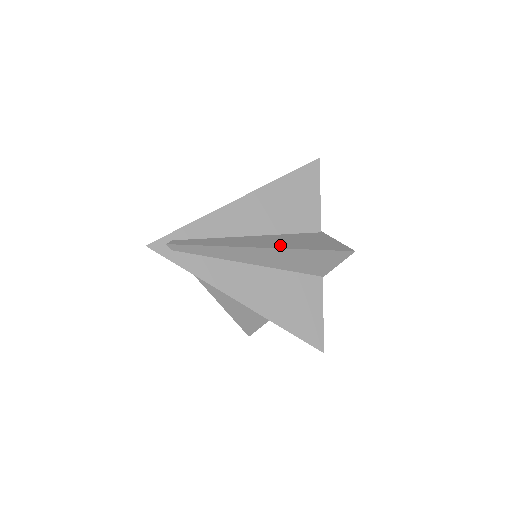
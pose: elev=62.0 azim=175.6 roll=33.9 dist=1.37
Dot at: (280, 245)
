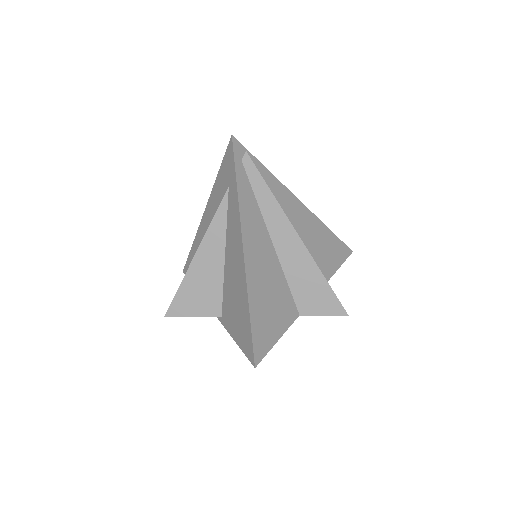
Dot at: (307, 251)
